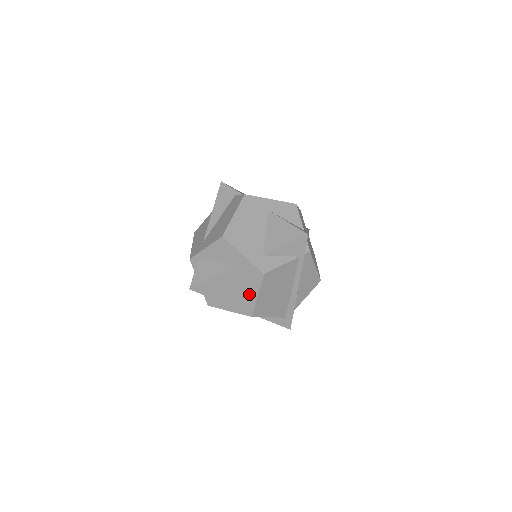
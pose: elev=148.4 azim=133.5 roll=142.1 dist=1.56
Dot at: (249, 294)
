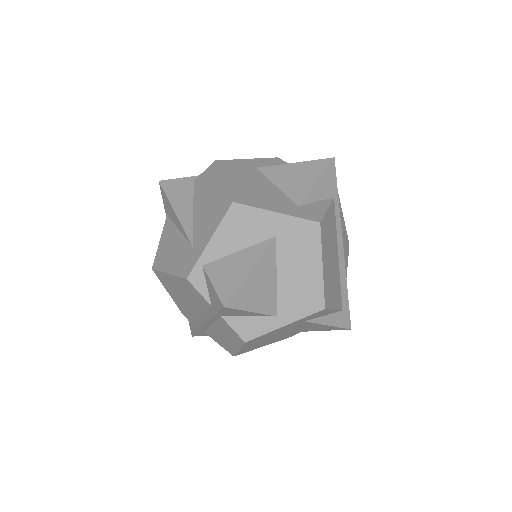
Dot at: (308, 272)
